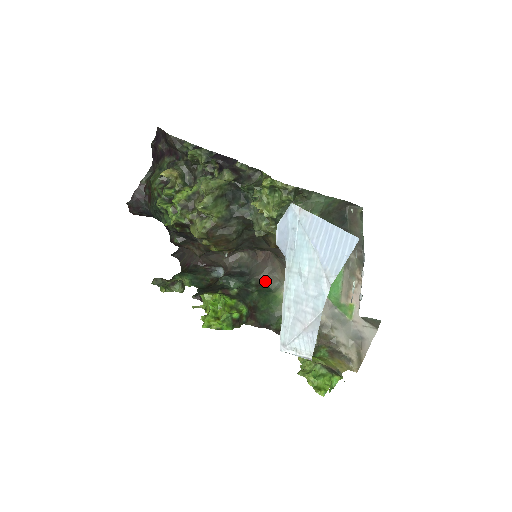
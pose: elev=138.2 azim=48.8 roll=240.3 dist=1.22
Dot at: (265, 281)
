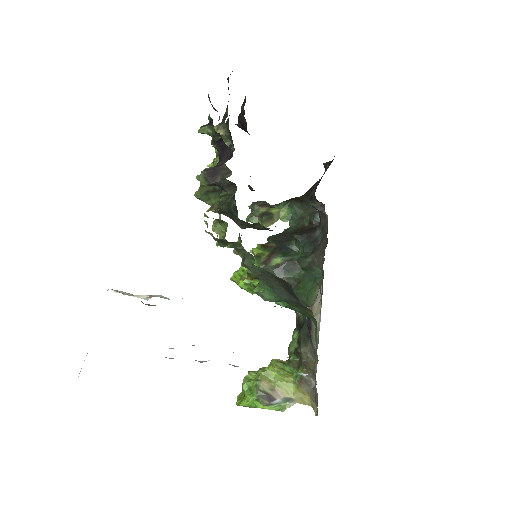
Dot at: (320, 265)
